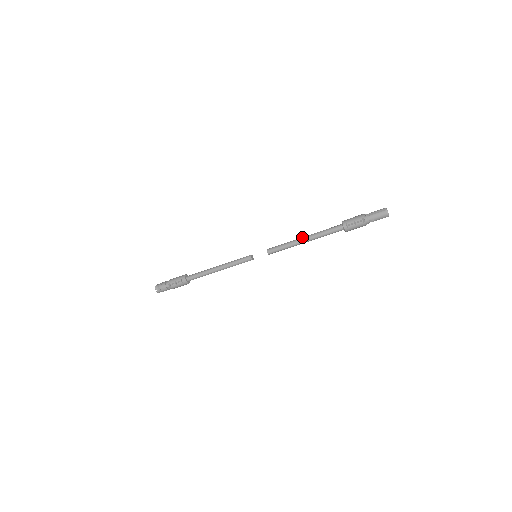
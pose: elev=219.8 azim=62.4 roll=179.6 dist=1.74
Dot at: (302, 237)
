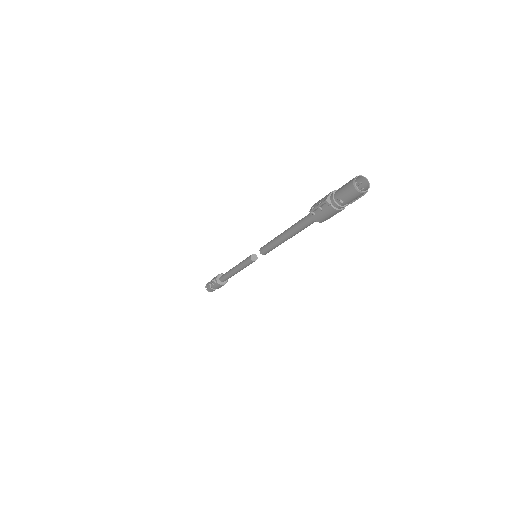
Dot at: occluded
